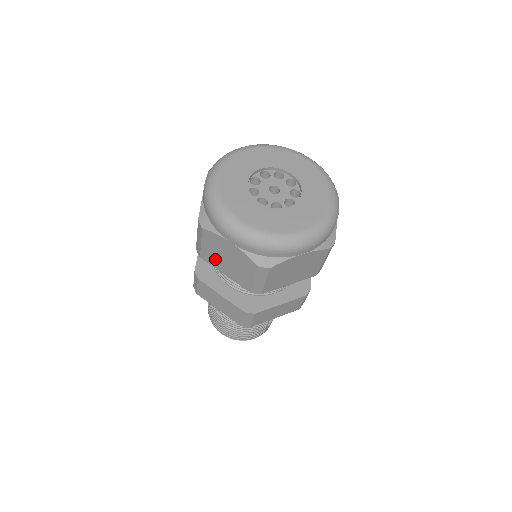
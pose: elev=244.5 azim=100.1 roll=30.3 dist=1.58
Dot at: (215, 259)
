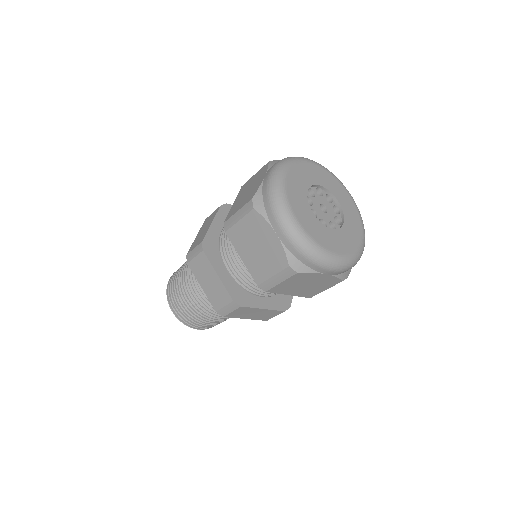
Dot at: (243, 241)
